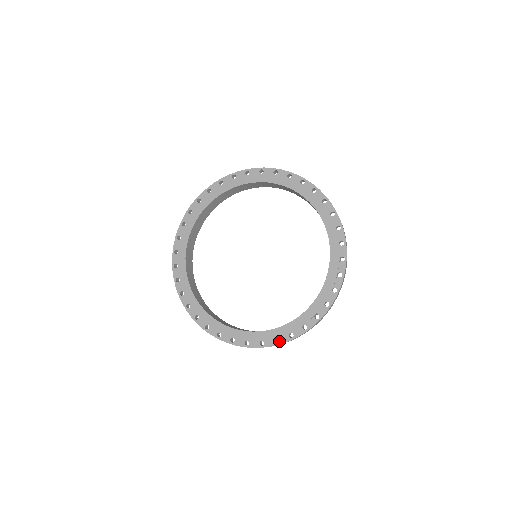
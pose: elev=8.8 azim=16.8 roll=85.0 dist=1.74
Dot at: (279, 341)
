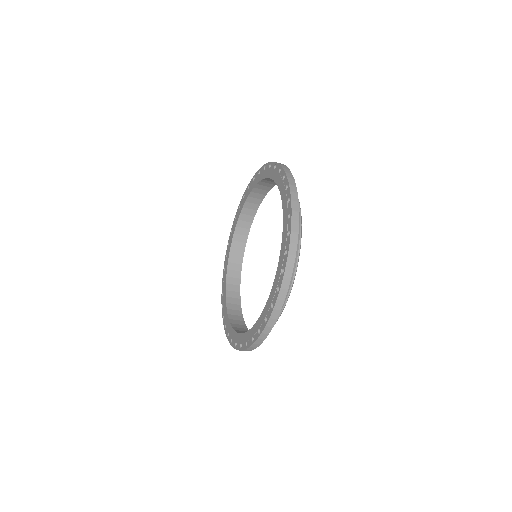
Dot at: (279, 287)
